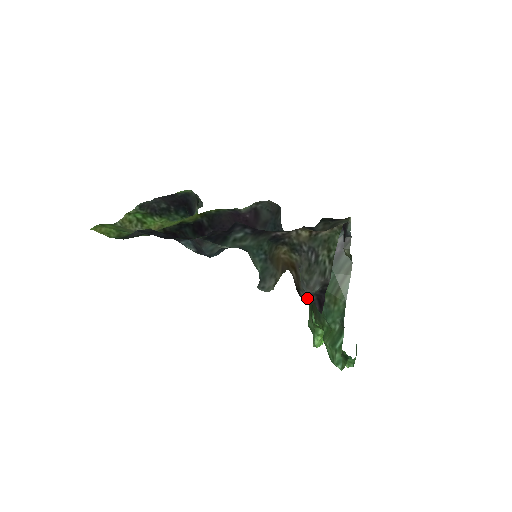
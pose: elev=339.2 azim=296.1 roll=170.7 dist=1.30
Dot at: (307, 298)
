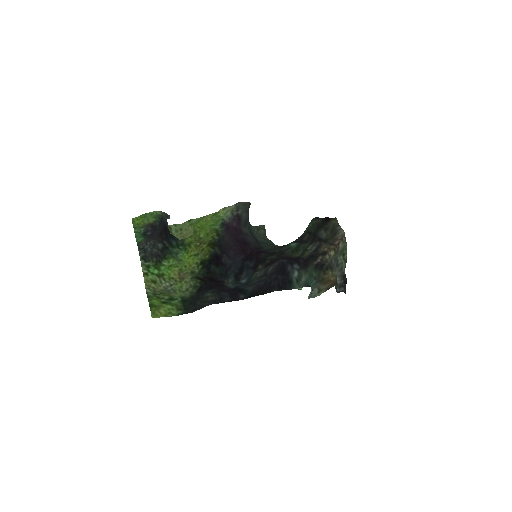
Dot at: (340, 291)
